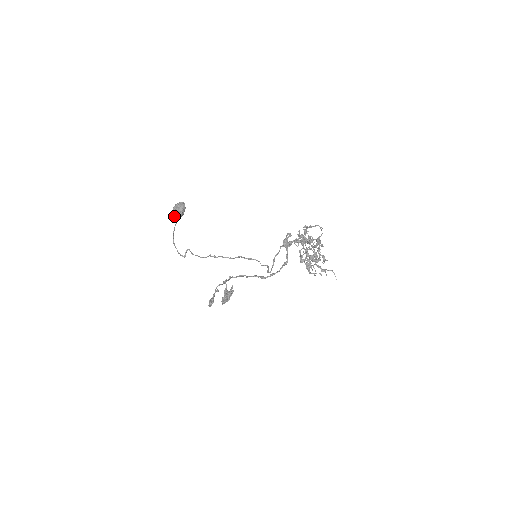
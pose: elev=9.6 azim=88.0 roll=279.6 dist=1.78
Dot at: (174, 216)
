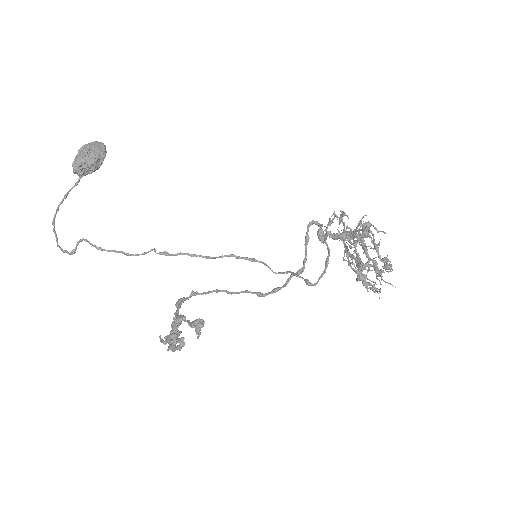
Dot at: (83, 166)
